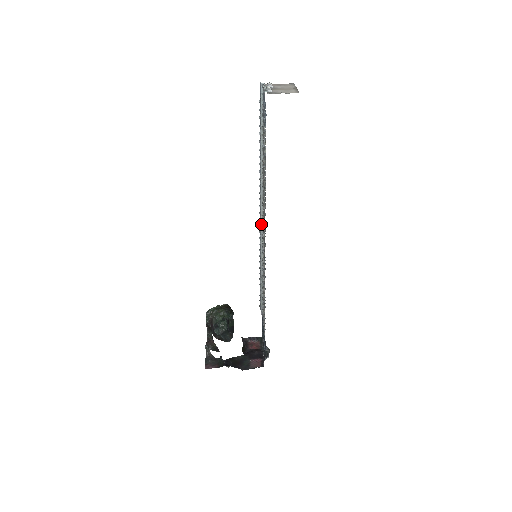
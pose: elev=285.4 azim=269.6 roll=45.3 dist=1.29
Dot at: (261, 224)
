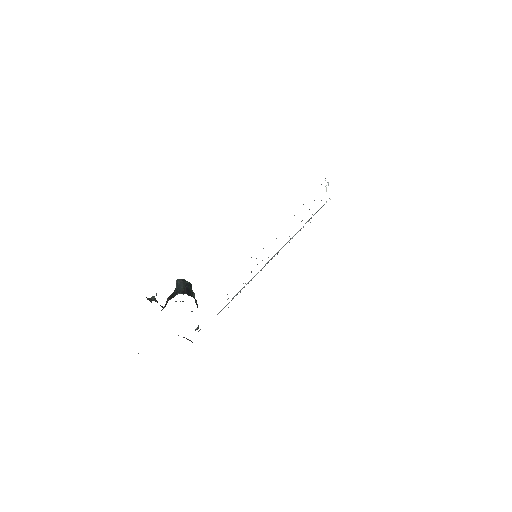
Dot at: (274, 256)
